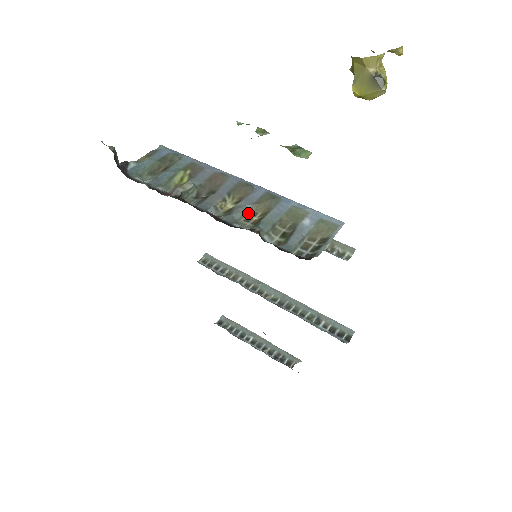
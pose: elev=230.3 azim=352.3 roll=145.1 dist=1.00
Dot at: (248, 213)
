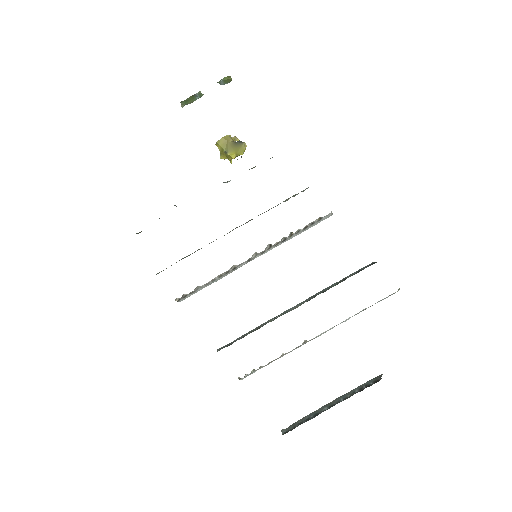
Dot at: (225, 182)
